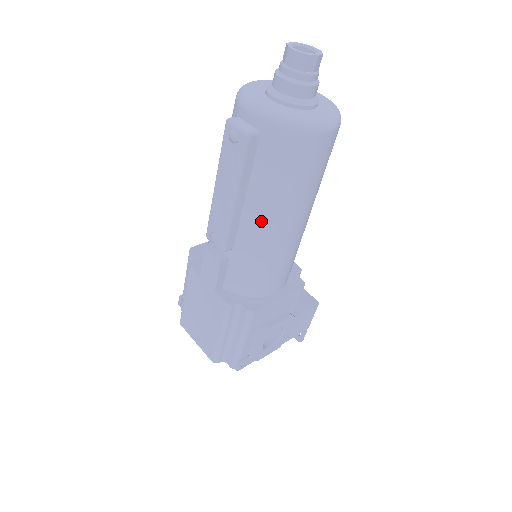
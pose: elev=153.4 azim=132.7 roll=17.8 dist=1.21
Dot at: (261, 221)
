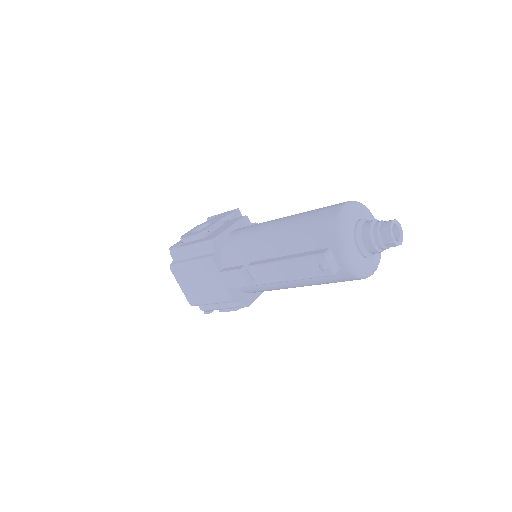
Dot at: (295, 285)
